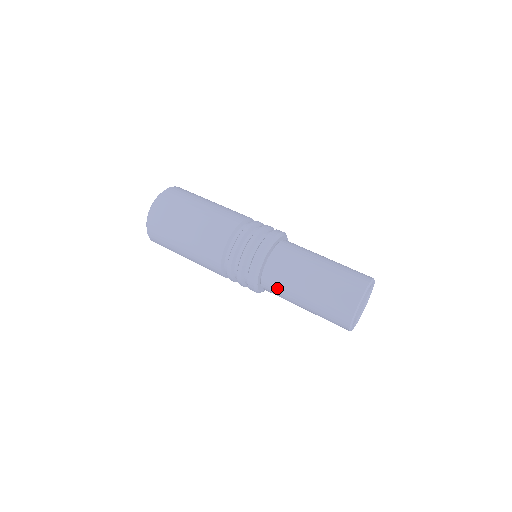
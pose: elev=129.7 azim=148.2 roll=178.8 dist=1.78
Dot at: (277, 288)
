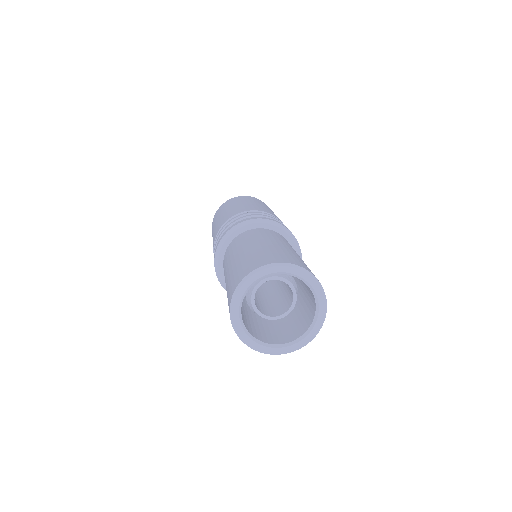
Dot at: (224, 267)
